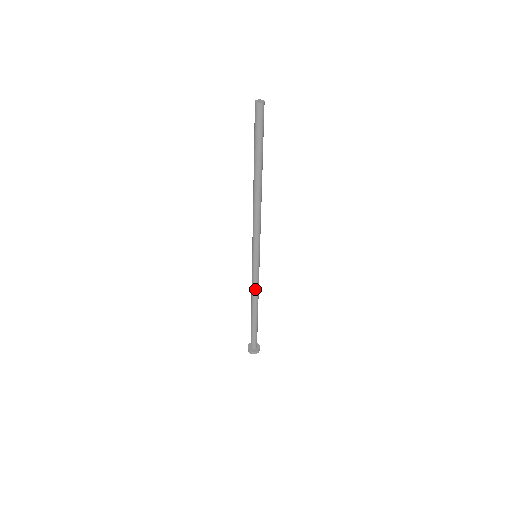
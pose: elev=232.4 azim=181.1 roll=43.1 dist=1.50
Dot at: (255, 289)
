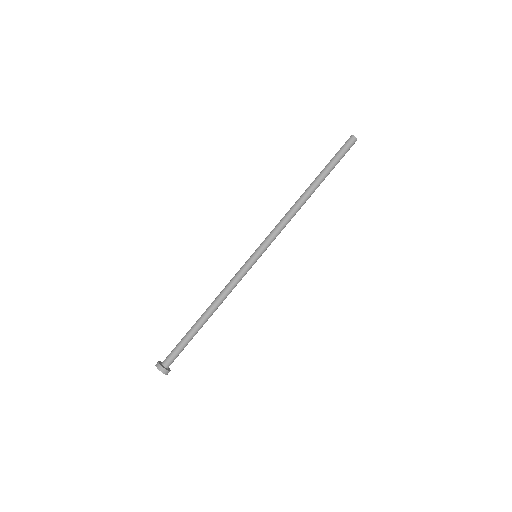
Dot at: (231, 290)
